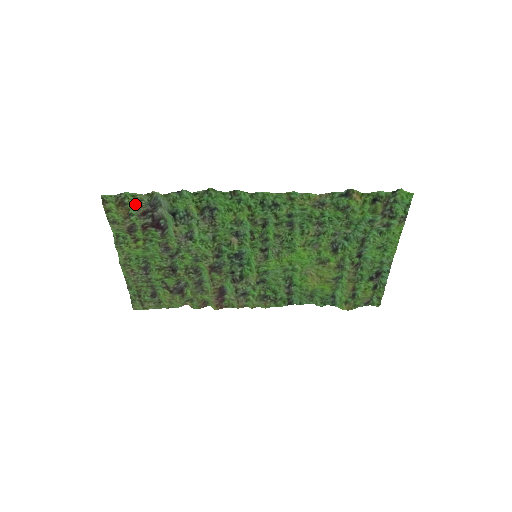
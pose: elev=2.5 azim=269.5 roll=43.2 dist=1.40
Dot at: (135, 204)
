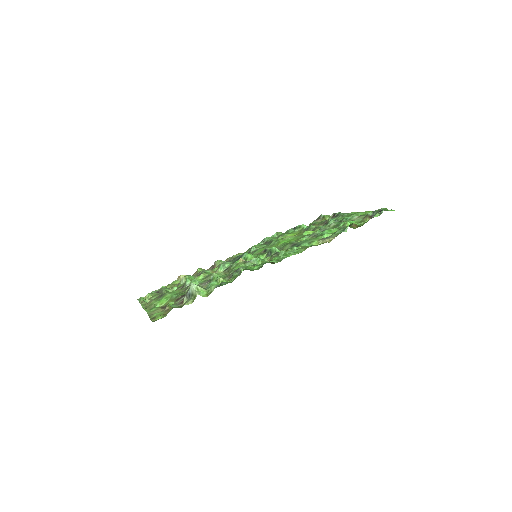
Dot at: (180, 307)
